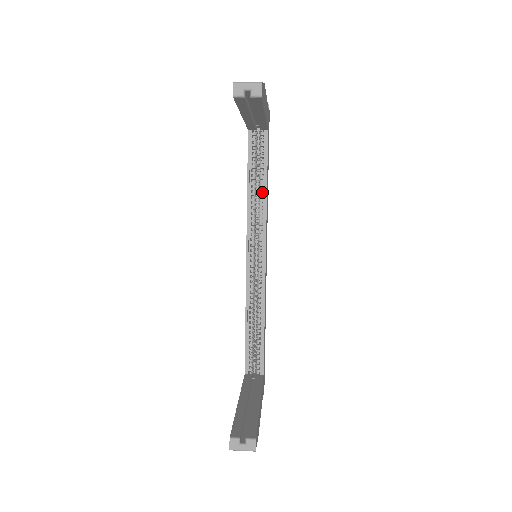
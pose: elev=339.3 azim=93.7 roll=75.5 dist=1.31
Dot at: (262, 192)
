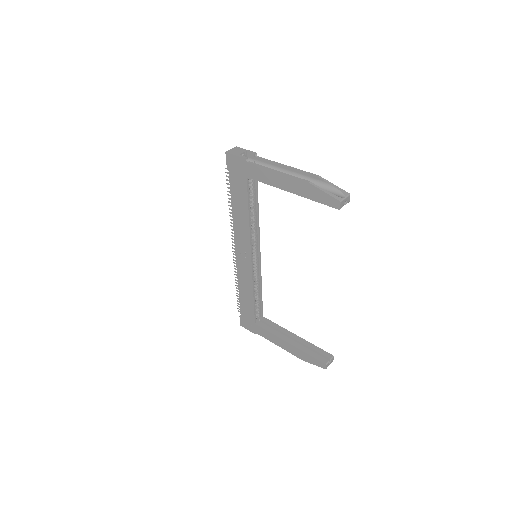
Dot at: occluded
